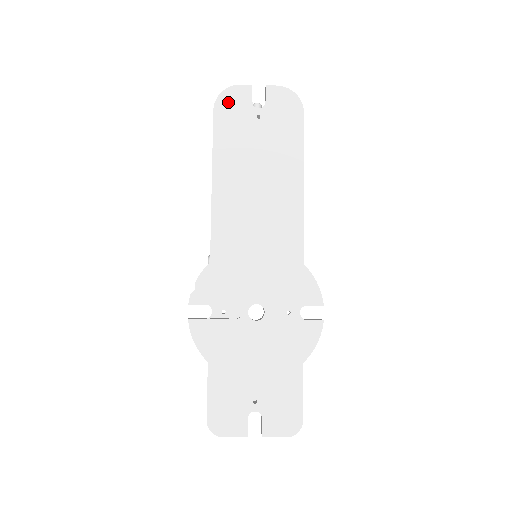
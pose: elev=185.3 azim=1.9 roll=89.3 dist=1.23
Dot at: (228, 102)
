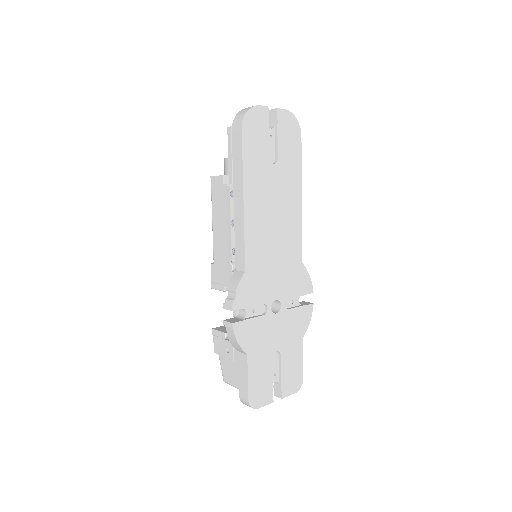
Dot at: (252, 122)
